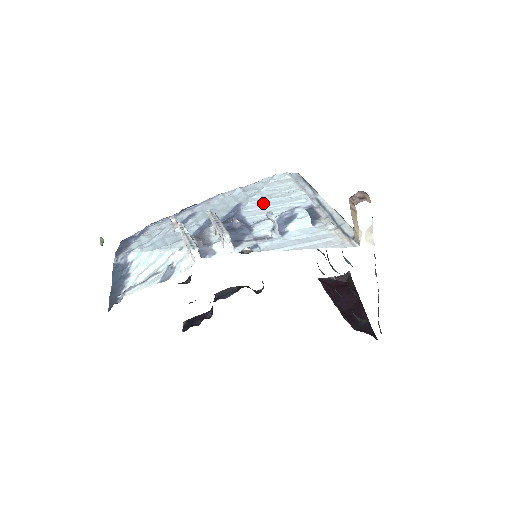
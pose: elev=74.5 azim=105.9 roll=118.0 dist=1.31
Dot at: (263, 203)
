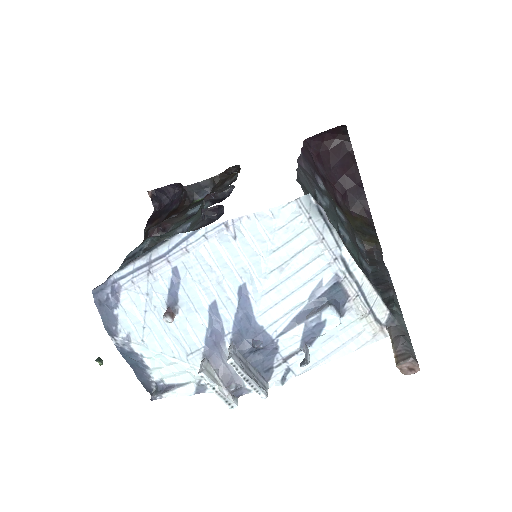
Dot at: (276, 289)
